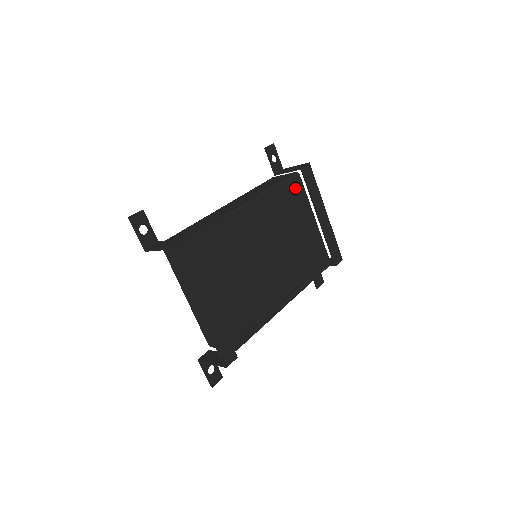
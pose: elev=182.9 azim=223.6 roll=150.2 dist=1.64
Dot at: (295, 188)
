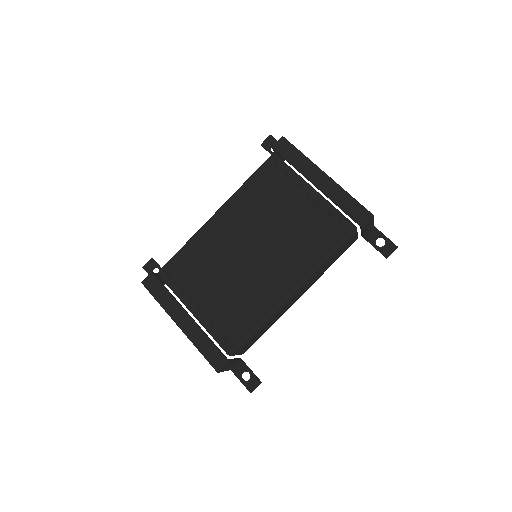
Dot at: (273, 171)
